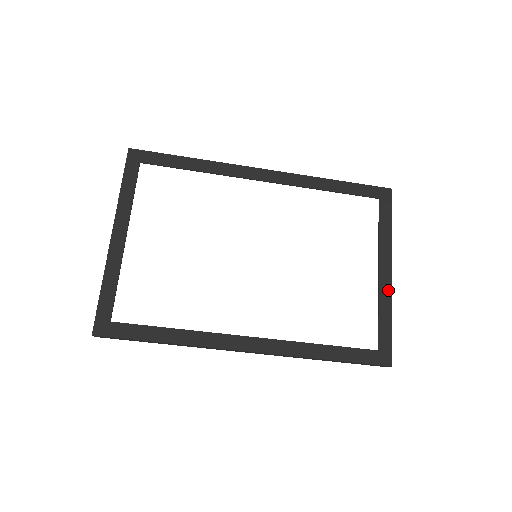
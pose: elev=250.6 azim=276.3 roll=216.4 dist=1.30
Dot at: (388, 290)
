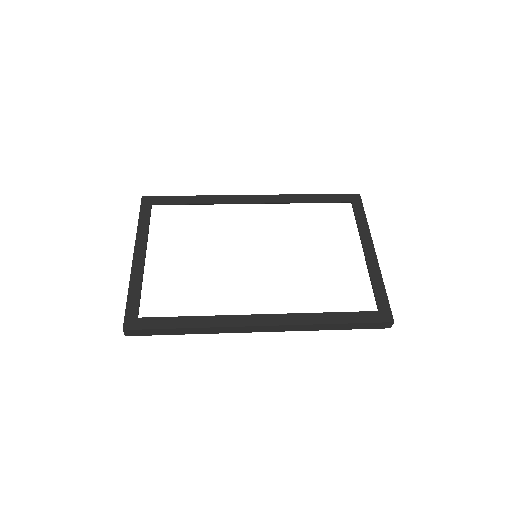
Dot at: (375, 264)
